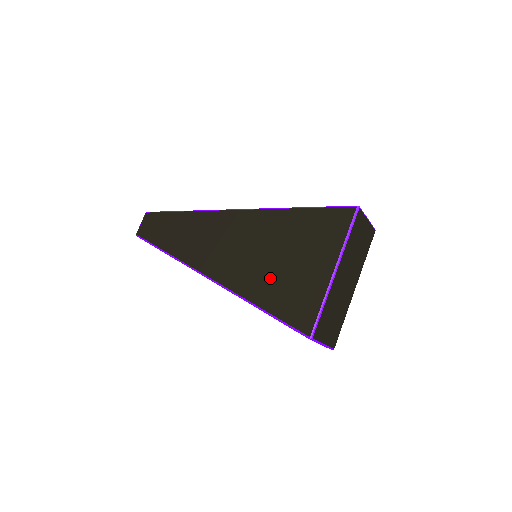
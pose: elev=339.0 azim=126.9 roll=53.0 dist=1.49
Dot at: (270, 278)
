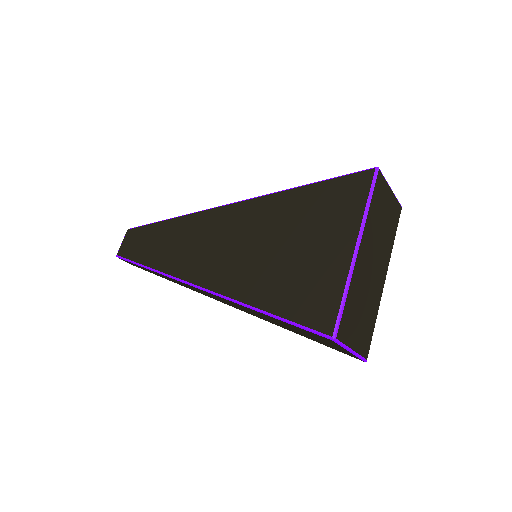
Dot at: (274, 272)
